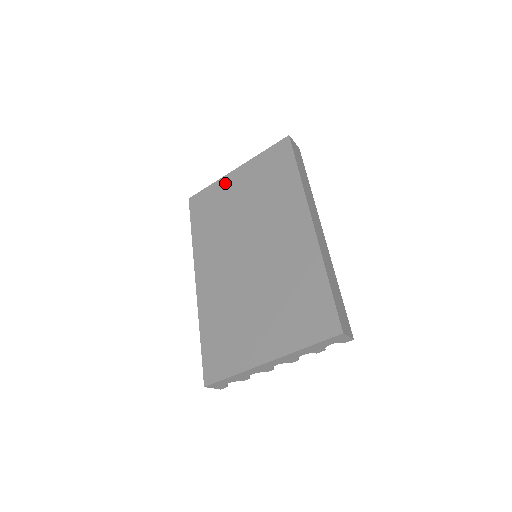
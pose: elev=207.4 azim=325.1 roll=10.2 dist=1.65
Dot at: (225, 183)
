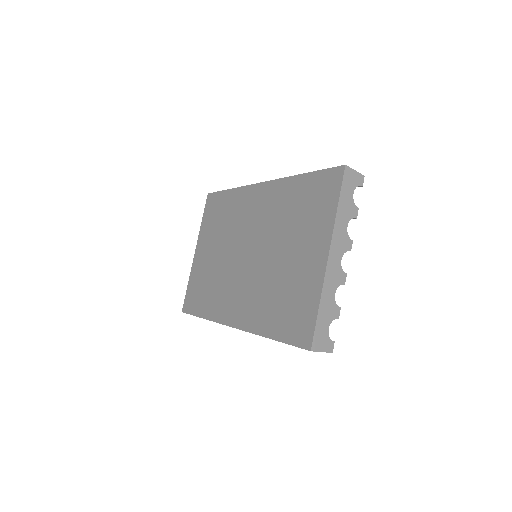
Dot at: (196, 266)
